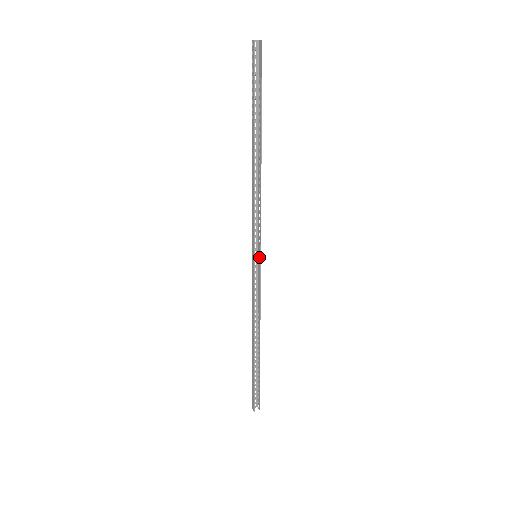
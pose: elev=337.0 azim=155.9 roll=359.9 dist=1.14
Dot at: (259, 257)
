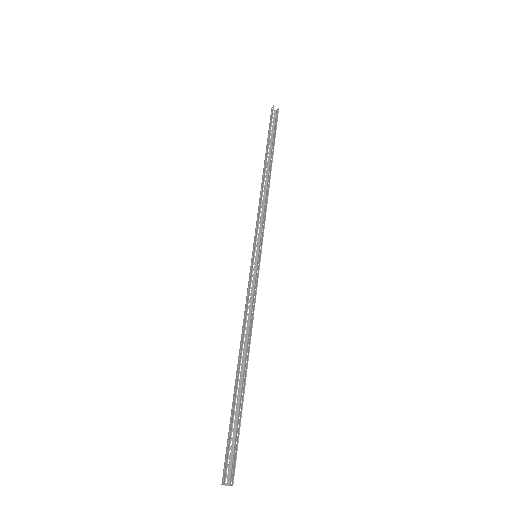
Dot at: (259, 257)
